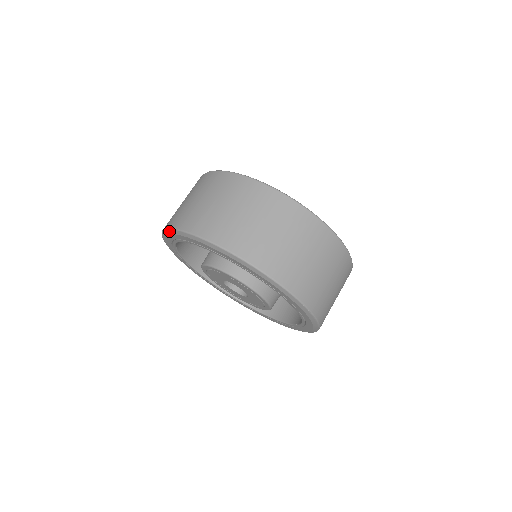
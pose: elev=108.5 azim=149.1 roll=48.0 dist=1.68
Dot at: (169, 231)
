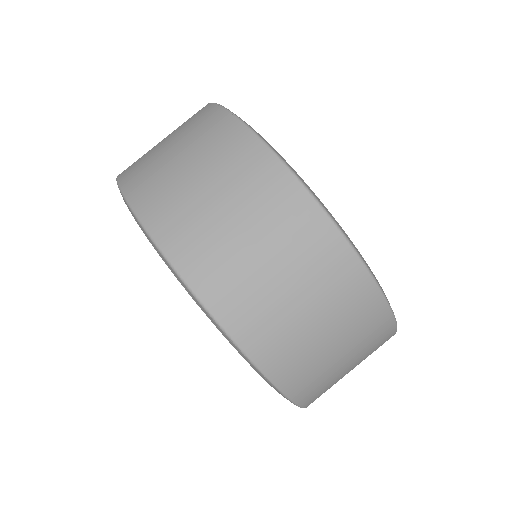
Dot at: occluded
